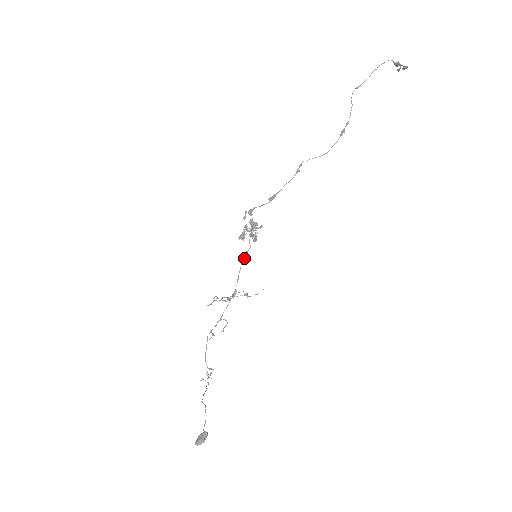
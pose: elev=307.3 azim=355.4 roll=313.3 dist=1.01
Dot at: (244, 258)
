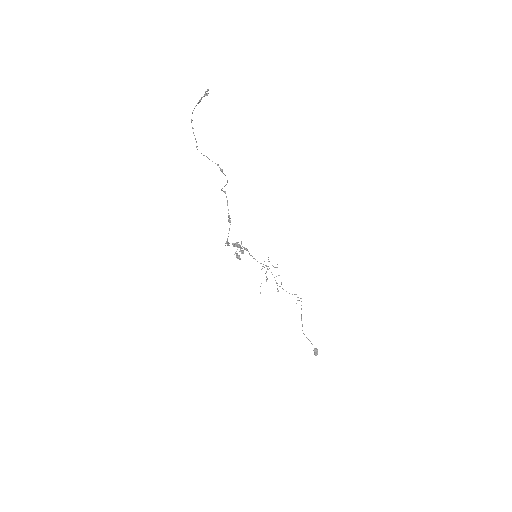
Dot at: (252, 256)
